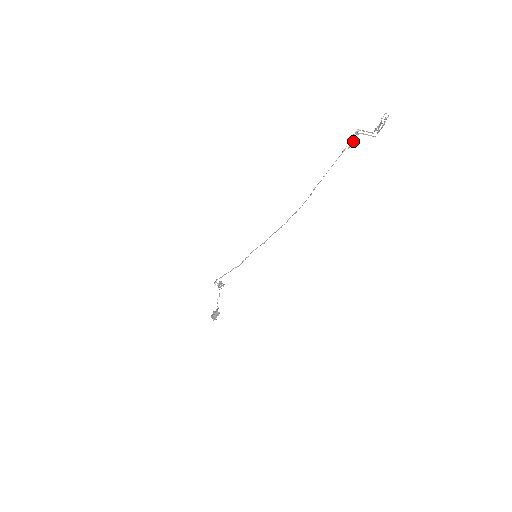
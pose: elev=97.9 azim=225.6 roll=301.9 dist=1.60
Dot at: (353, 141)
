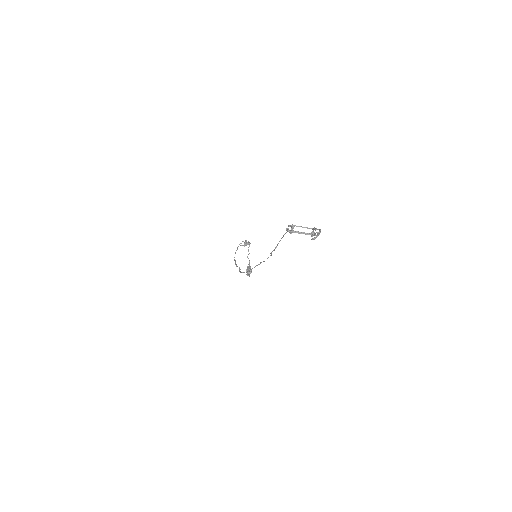
Dot at: (294, 226)
